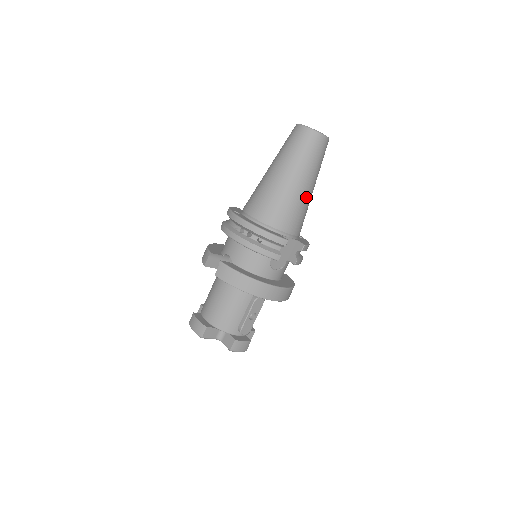
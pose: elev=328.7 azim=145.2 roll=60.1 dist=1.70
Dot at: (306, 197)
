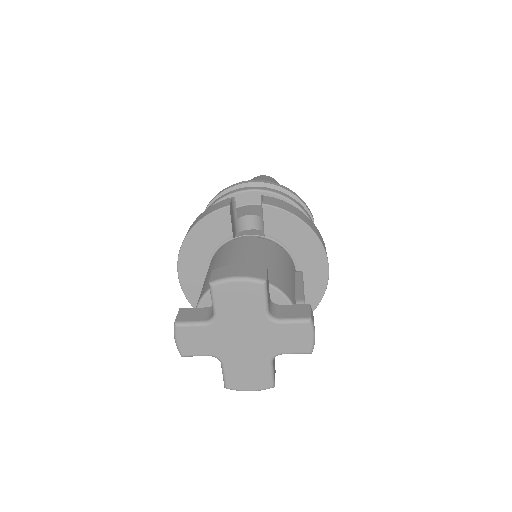
Dot at: occluded
